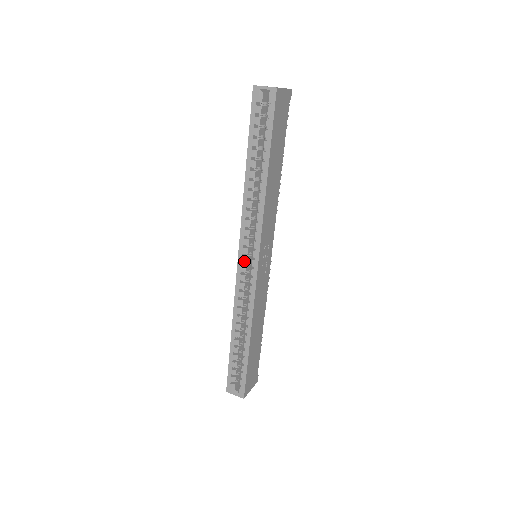
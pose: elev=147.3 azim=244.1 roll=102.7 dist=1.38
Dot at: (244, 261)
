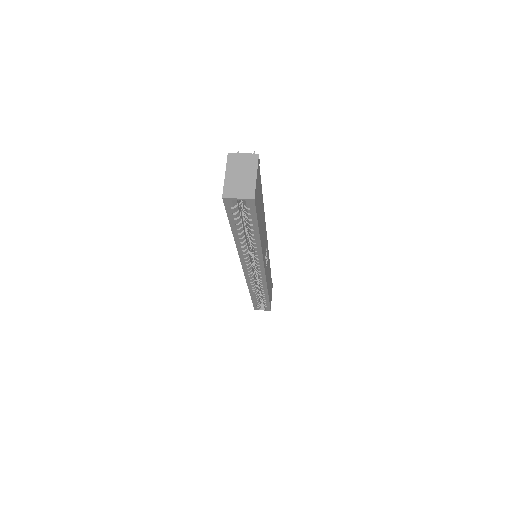
Dot at: (250, 272)
